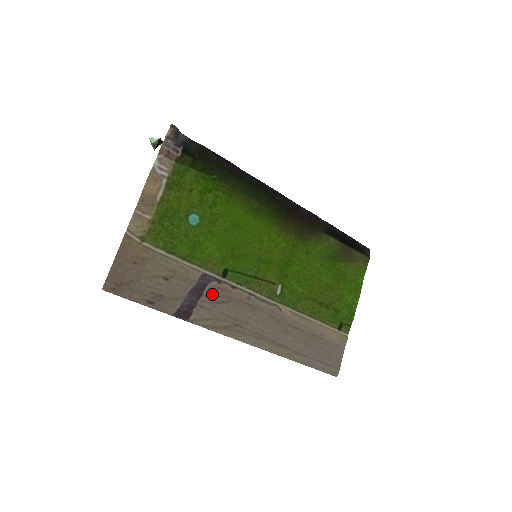
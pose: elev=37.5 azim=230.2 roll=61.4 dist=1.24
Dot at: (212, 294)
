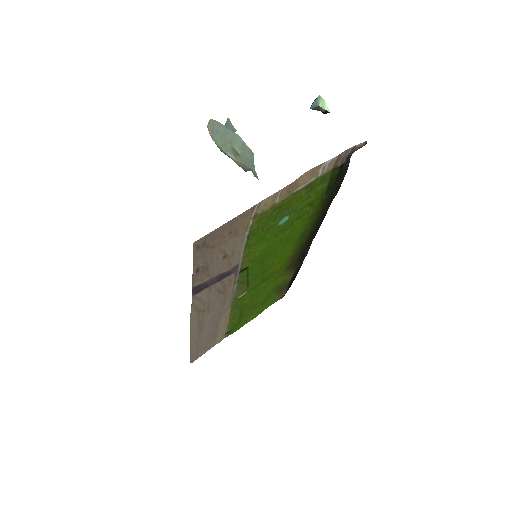
Dot at: (224, 283)
